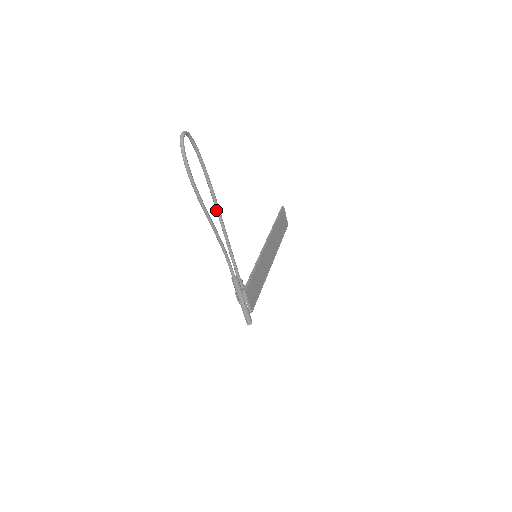
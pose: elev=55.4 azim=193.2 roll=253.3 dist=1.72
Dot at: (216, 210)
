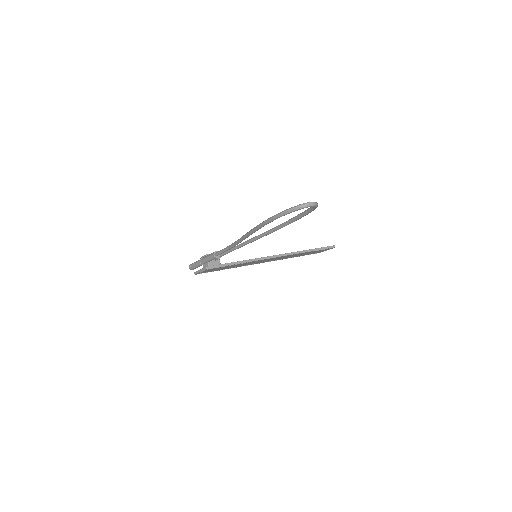
Dot at: (265, 232)
